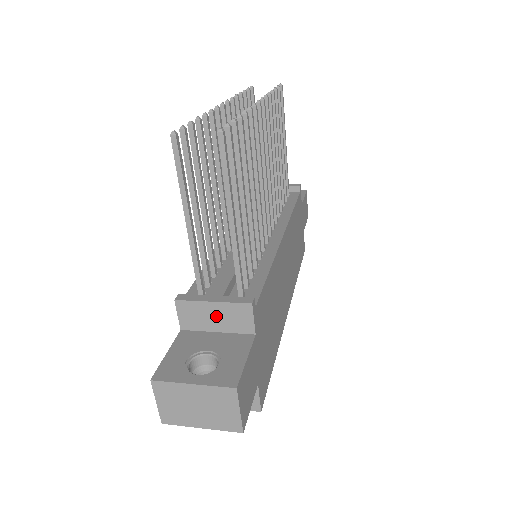
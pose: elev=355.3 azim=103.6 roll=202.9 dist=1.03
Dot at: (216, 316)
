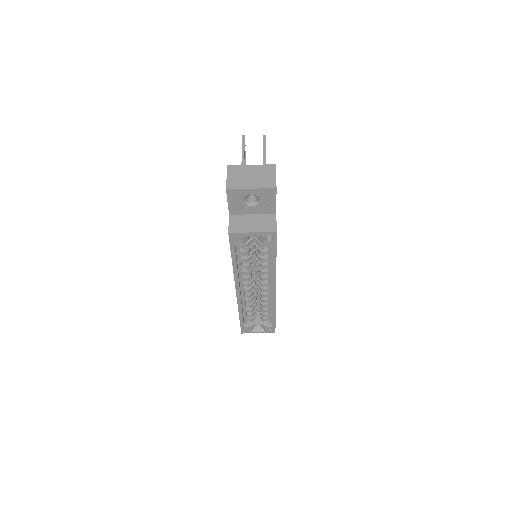
Dot at: occluded
